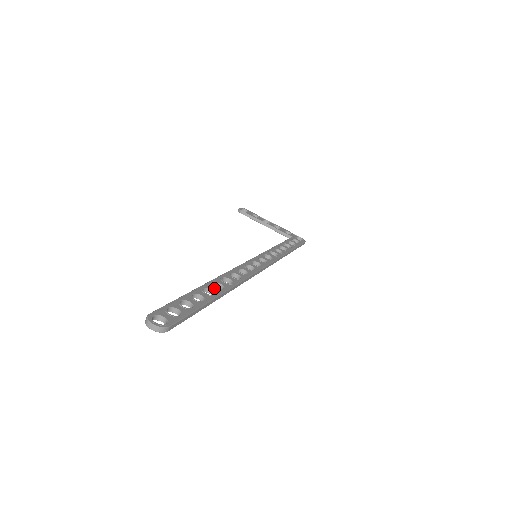
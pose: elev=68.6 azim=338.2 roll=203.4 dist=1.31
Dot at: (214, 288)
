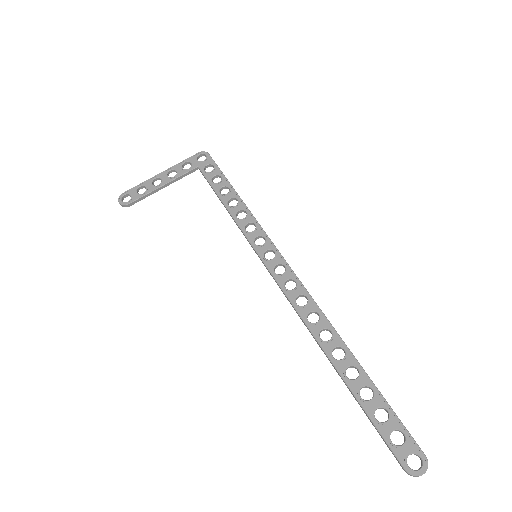
Dot at: (344, 362)
